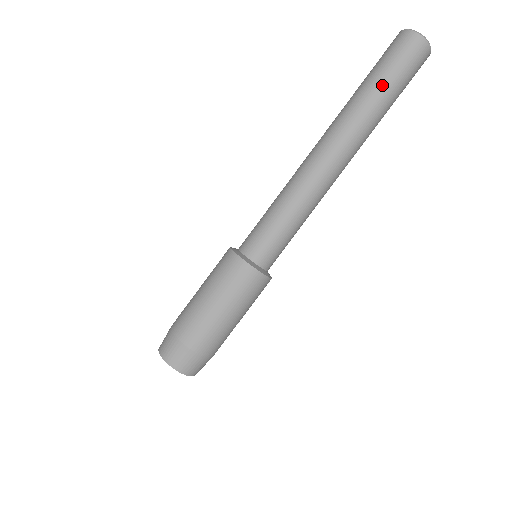
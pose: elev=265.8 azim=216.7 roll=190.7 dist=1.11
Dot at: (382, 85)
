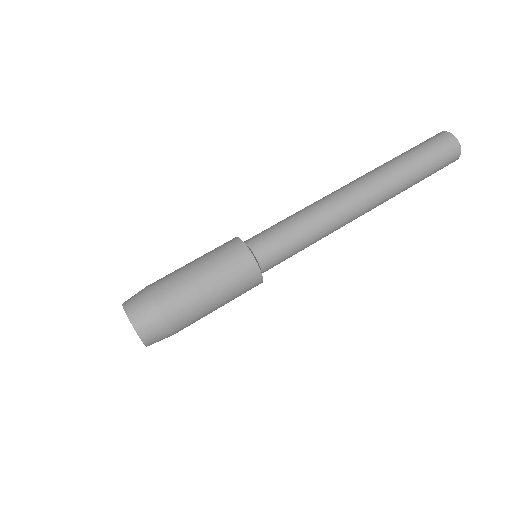
Dot at: (415, 158)
